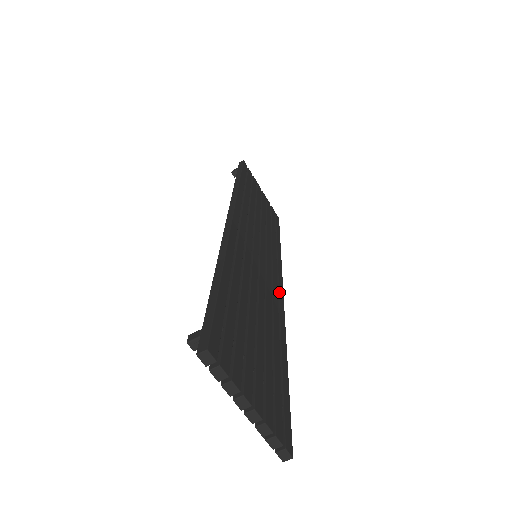
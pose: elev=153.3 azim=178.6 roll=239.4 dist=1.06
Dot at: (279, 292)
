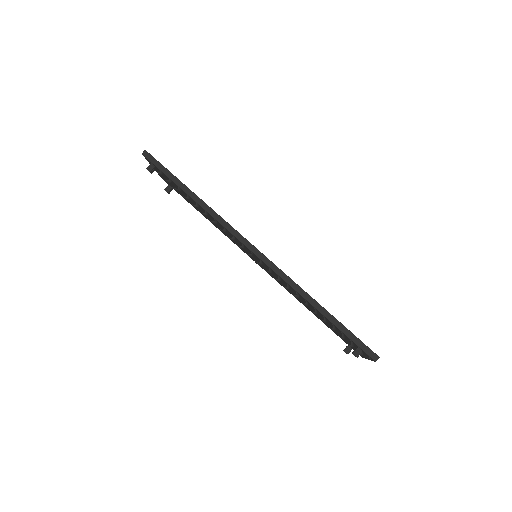
Dot at: occluded
